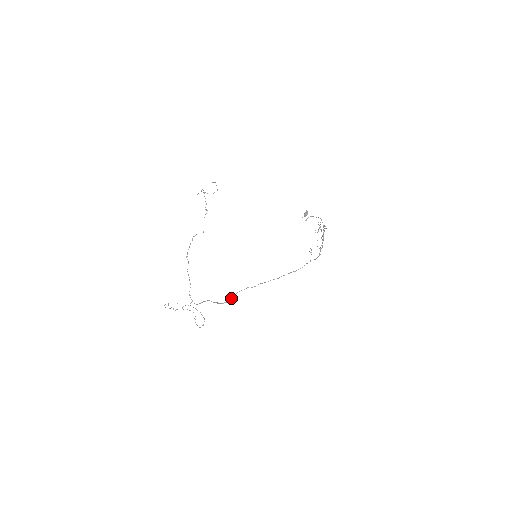
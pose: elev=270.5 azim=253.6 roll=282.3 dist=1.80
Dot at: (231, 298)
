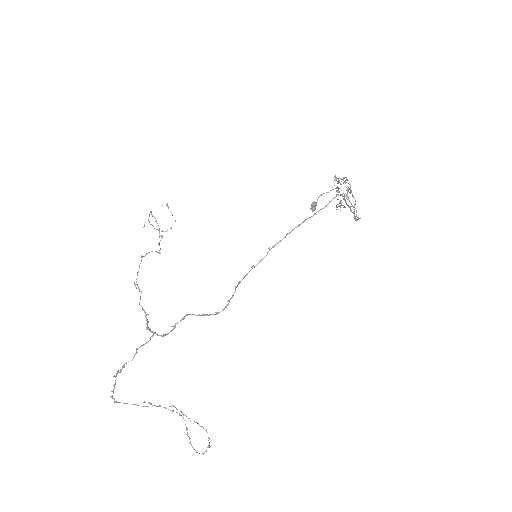
Dot at: (227, 301)
